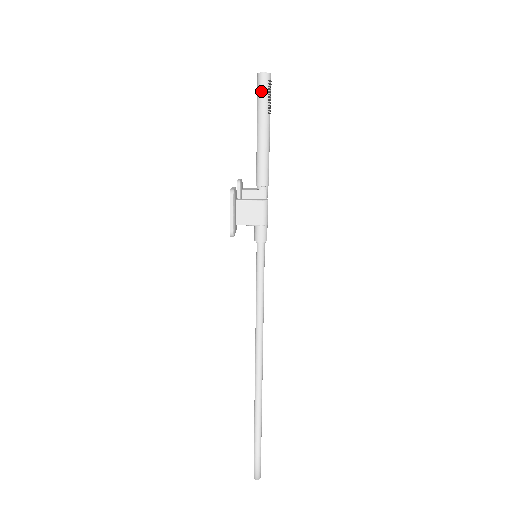
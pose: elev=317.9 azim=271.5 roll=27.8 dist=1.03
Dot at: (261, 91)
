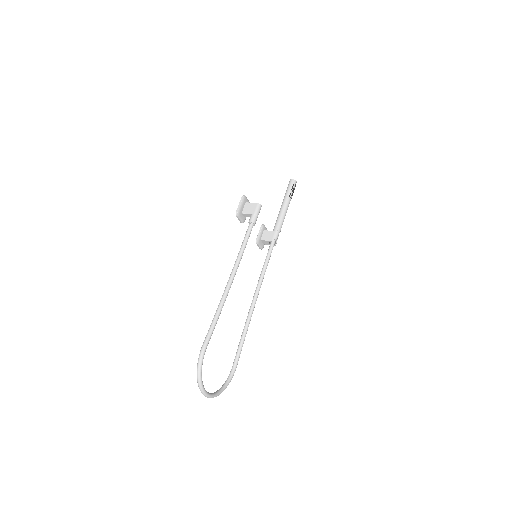
Dot at: (288, 187)
